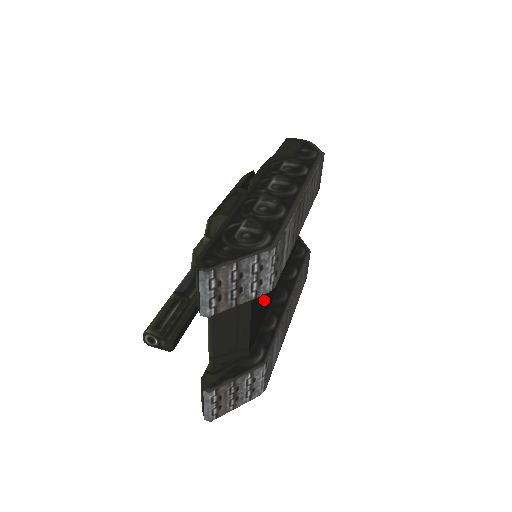
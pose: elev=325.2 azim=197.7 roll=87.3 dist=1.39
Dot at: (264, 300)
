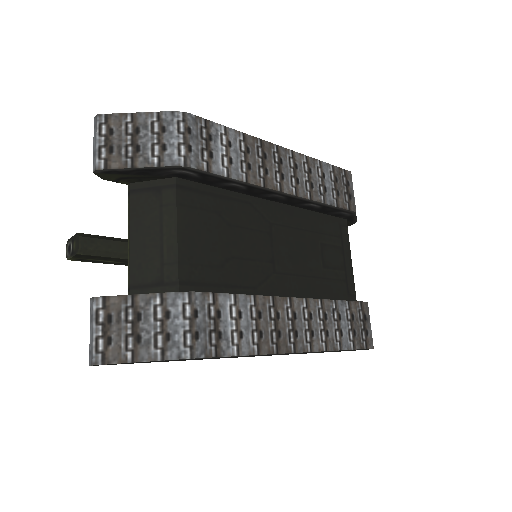
Dot at: (229, 260)
